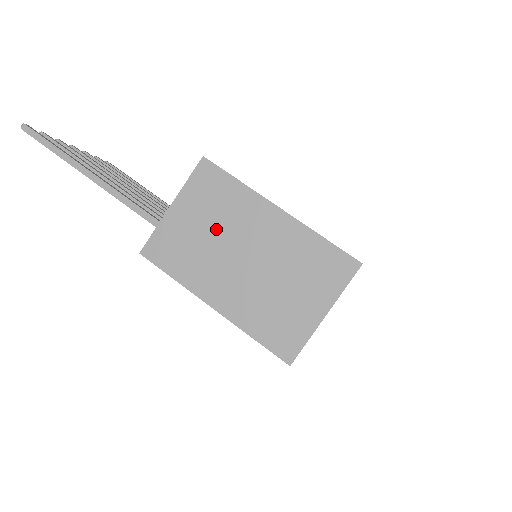
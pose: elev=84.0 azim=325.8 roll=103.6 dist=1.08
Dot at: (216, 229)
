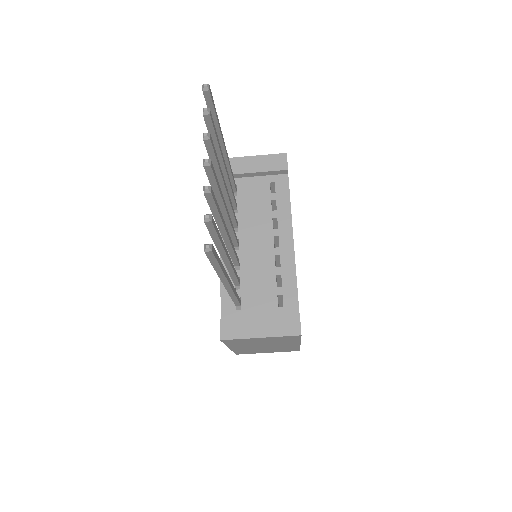
Dot at: (267, 343)
